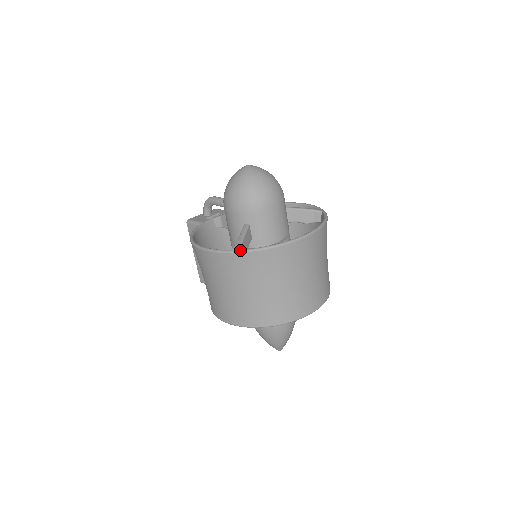
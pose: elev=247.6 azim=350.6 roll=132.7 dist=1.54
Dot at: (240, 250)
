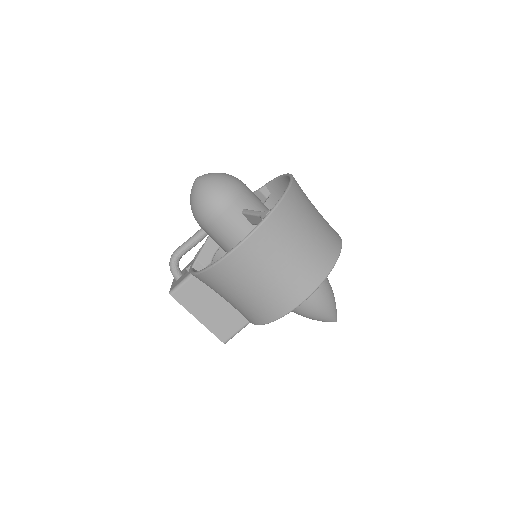
Dot at: (271, 210)
